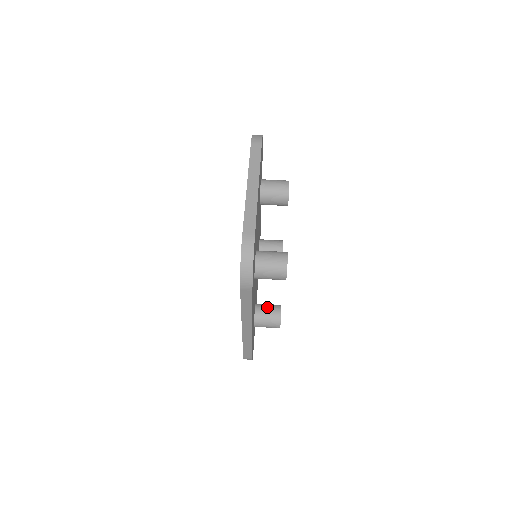
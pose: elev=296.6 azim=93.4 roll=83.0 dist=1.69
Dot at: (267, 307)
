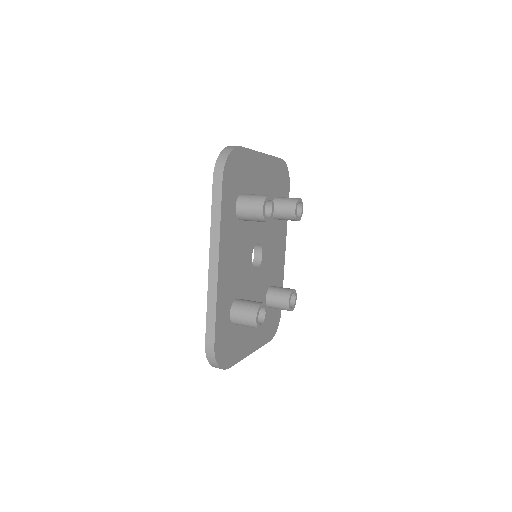
Dot at: occluded
